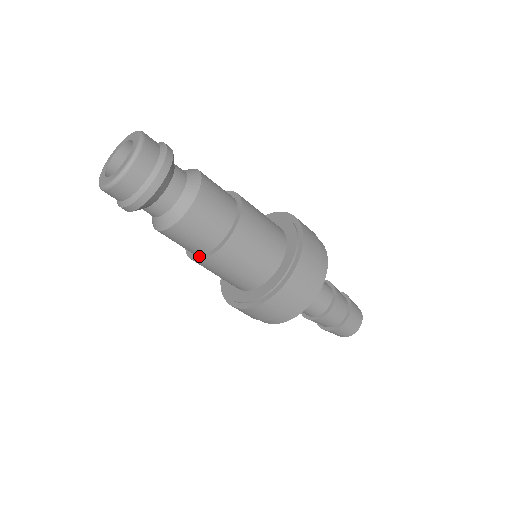
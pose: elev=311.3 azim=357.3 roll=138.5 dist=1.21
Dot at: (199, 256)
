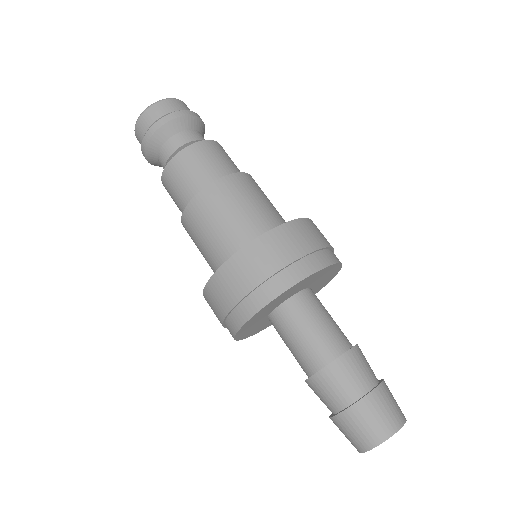
Dot at: occluded
